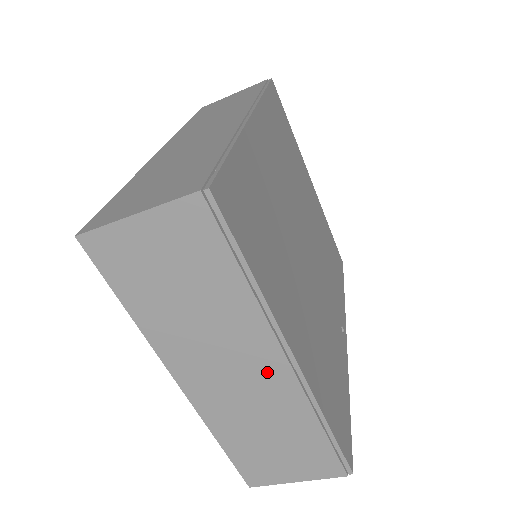
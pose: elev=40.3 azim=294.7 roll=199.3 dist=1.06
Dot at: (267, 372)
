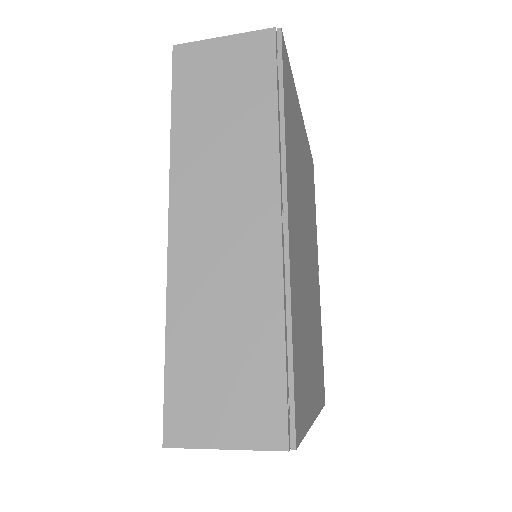
Dot at: occluded
